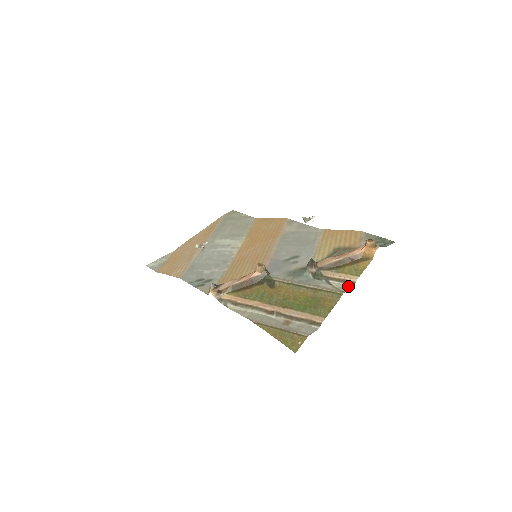
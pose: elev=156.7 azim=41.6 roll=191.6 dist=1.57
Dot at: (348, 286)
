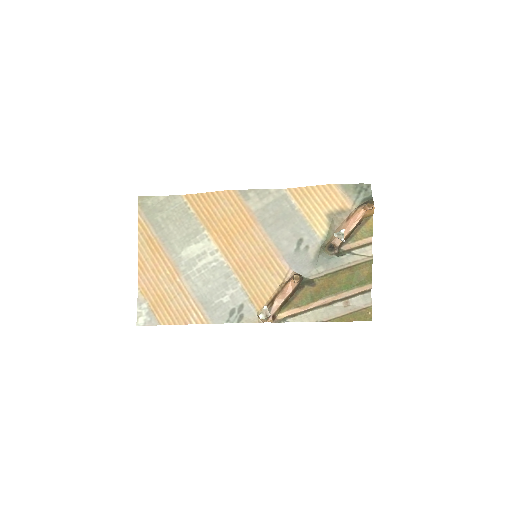
Dot at: (368, 248)
